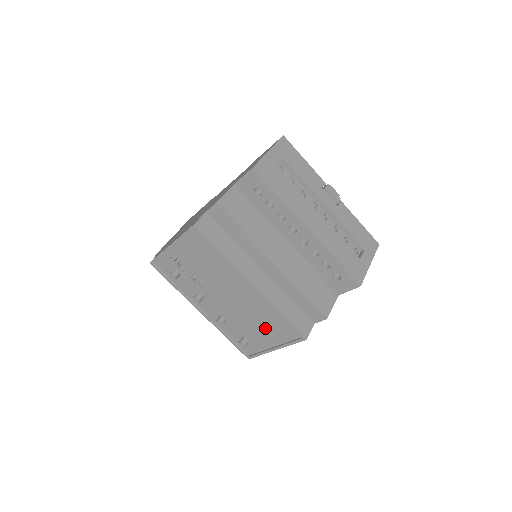
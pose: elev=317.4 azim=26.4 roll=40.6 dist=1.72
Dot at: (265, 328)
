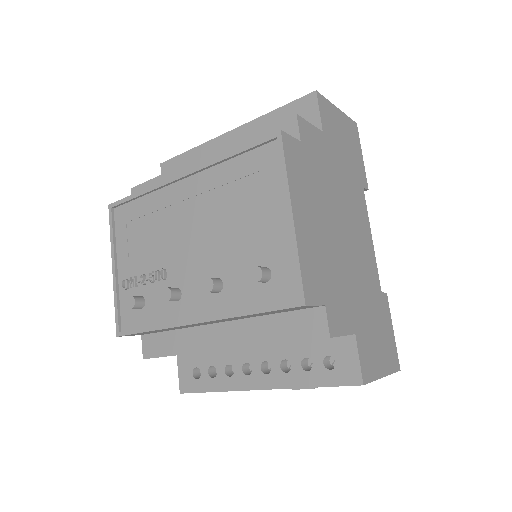
Dot at: (251, 208)
